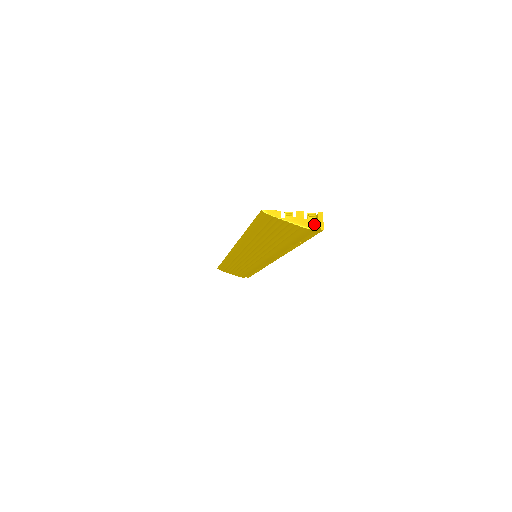
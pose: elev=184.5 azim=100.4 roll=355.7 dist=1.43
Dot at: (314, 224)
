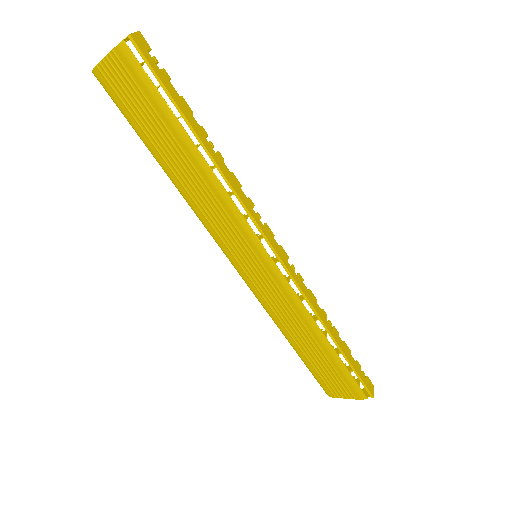
Dot at: (125, 40)
